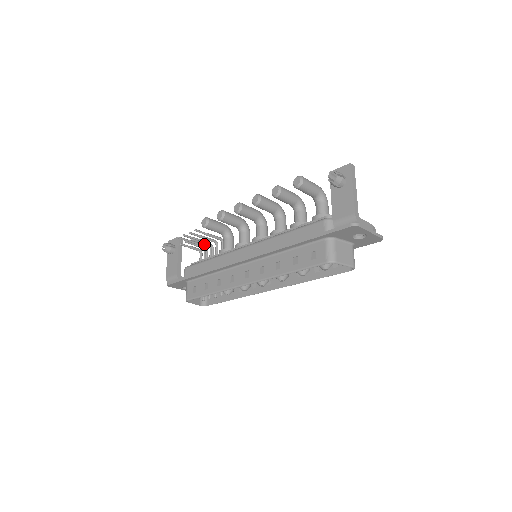
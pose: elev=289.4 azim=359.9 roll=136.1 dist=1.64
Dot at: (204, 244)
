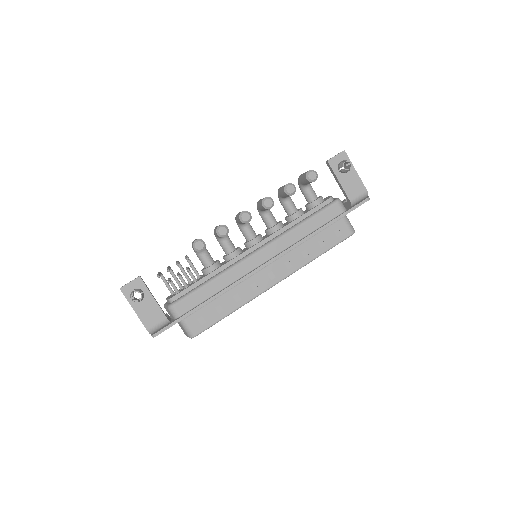
Dot at: occluded
